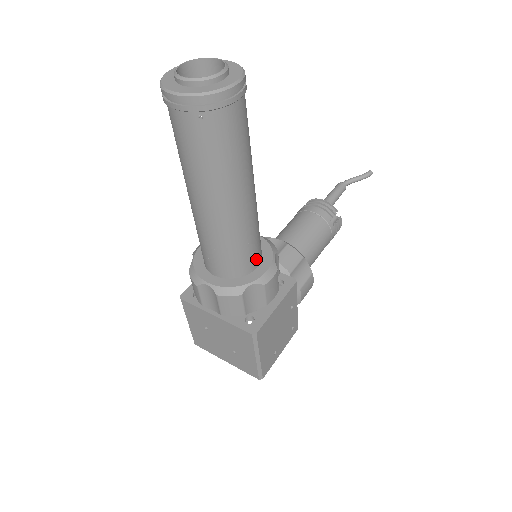
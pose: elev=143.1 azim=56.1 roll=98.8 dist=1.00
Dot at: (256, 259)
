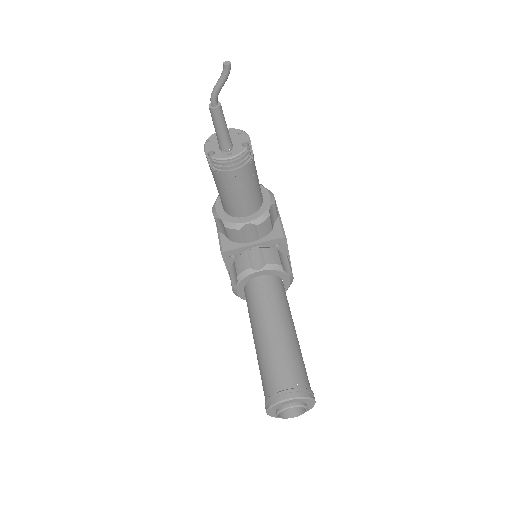
Dot at: (284, 288)
